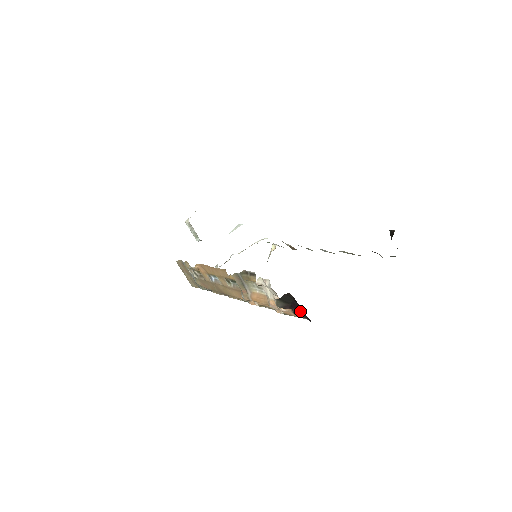
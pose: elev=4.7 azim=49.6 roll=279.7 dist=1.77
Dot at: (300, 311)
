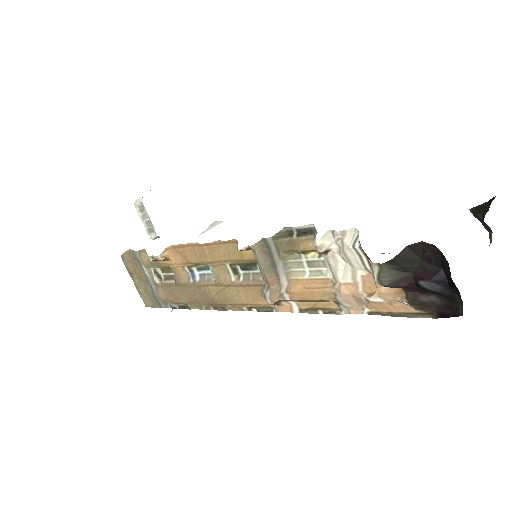
Dot at: (442, 283)
